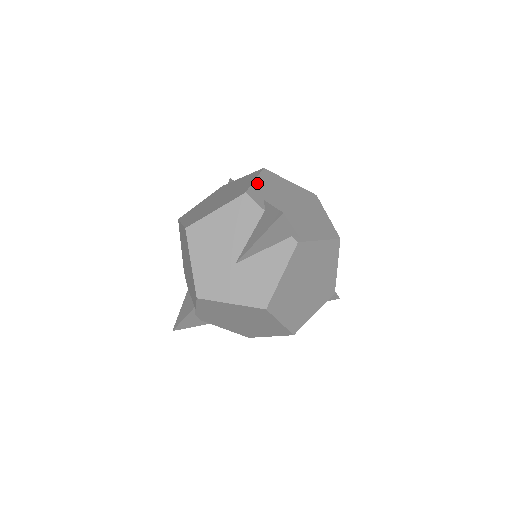
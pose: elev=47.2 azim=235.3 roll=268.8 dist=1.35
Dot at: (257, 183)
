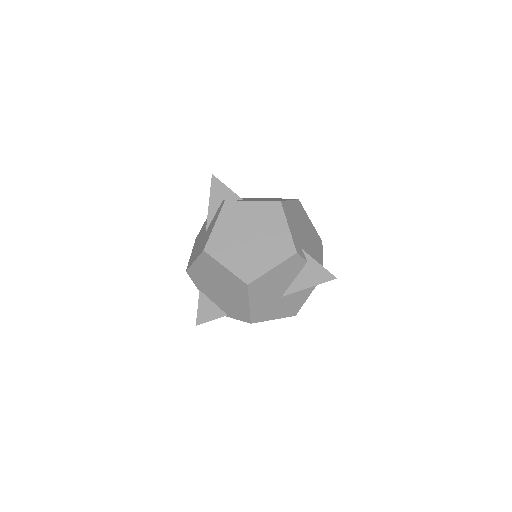
Dot at: (291, 230)
